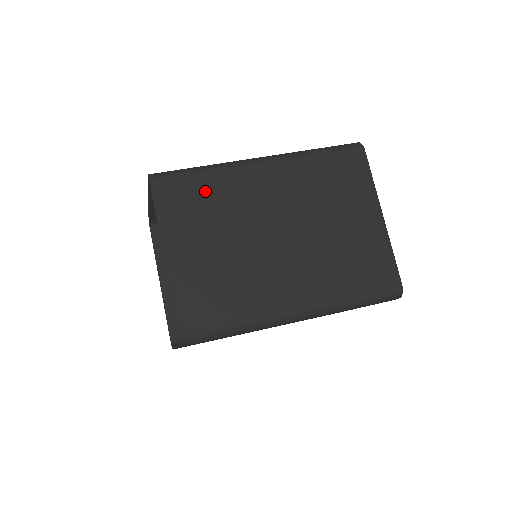
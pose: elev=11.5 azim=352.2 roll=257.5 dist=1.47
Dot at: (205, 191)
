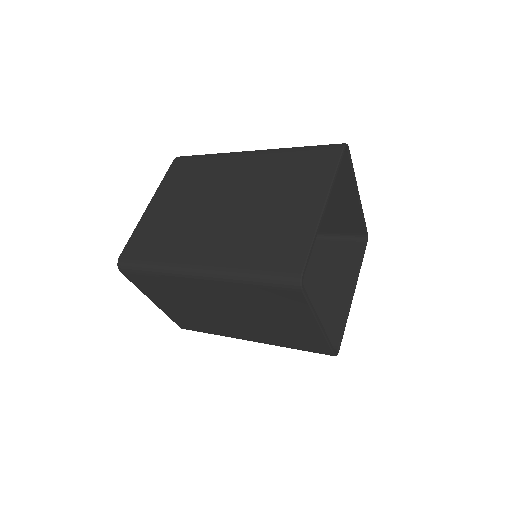
Dot at: (200, 168)
